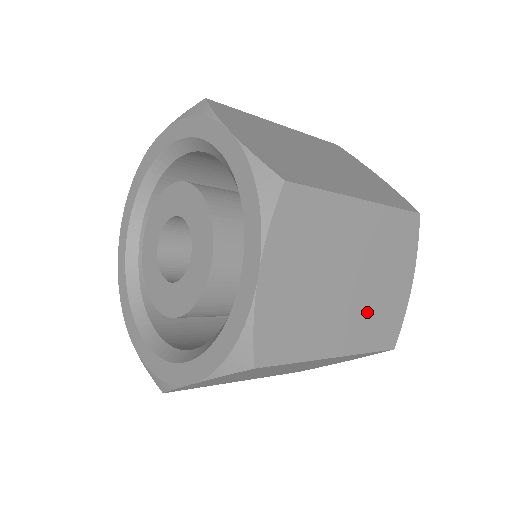
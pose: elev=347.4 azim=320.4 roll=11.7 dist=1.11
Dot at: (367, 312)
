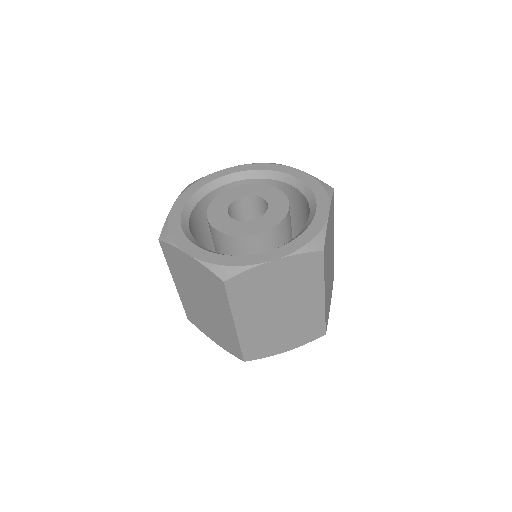
Dot at: (328, 292)
